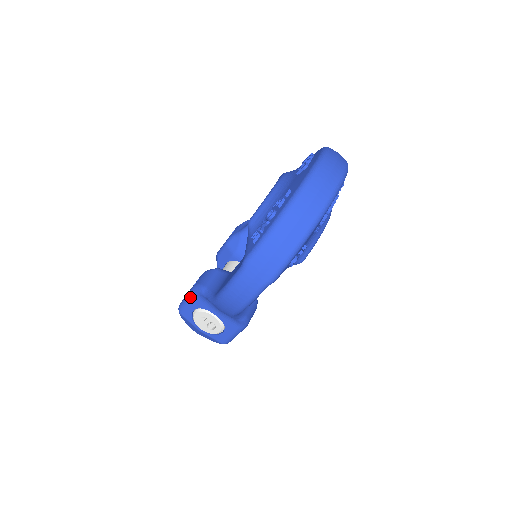
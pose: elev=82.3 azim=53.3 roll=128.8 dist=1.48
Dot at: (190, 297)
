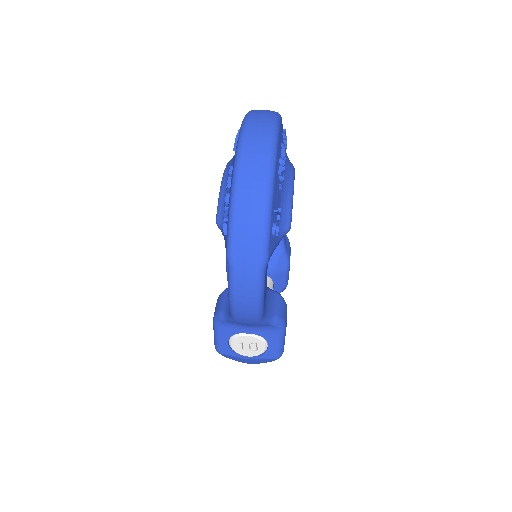
Dot at: (216, 331)
